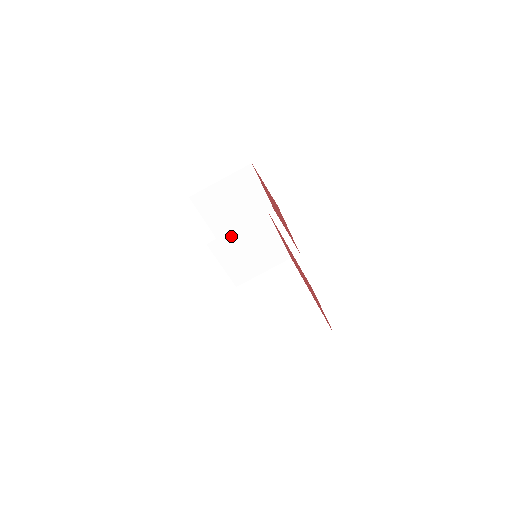
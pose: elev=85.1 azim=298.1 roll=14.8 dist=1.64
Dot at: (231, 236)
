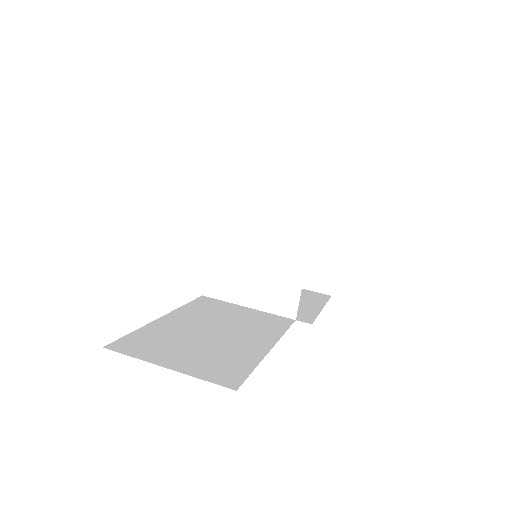
Dot at: (251, 203)
